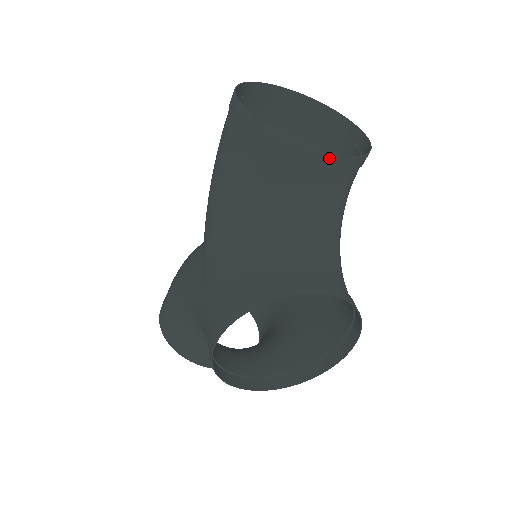
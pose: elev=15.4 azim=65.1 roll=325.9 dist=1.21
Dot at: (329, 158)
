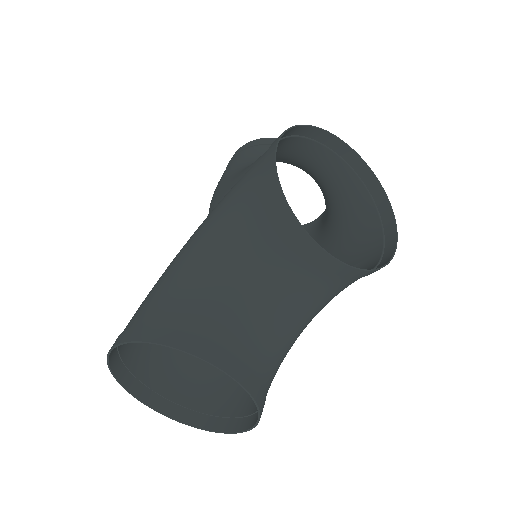
Dot at: occluded
